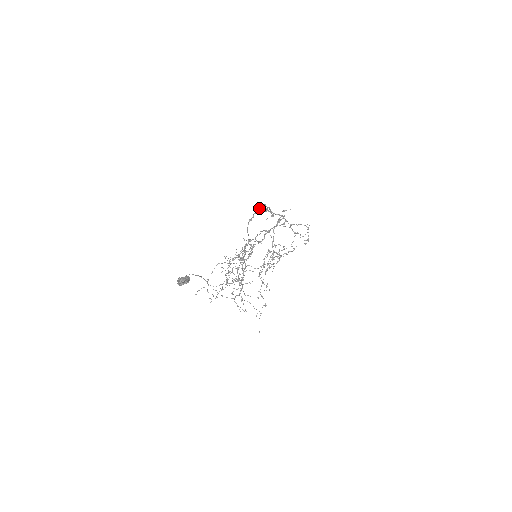
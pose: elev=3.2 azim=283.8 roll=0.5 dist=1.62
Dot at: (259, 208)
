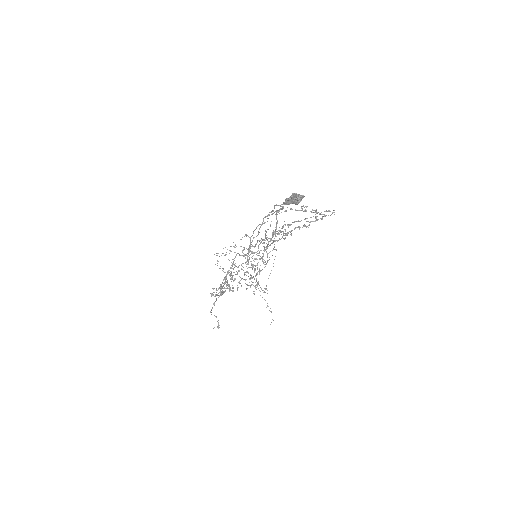
Dot at: (283, 208)
